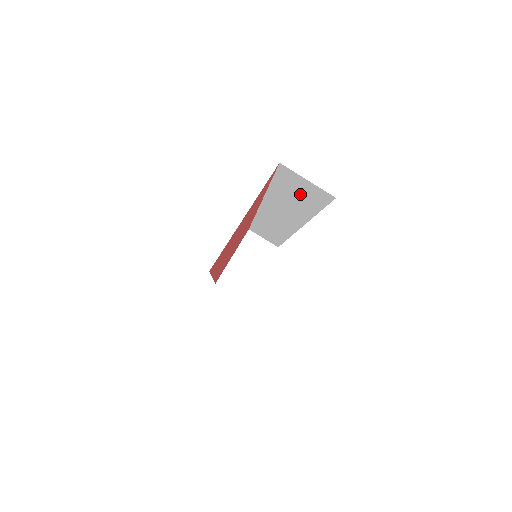
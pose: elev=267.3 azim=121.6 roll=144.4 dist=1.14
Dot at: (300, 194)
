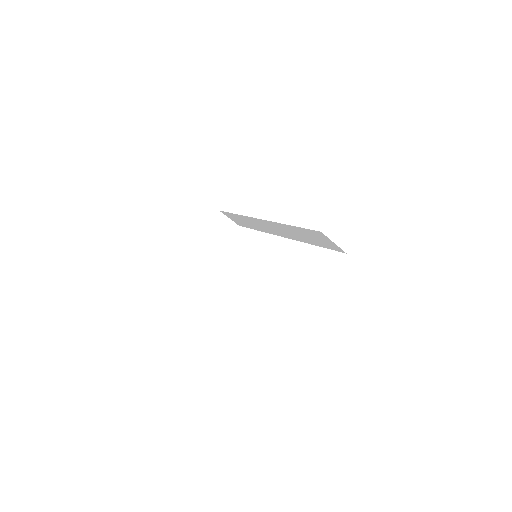
Dot at: (316, 239)
